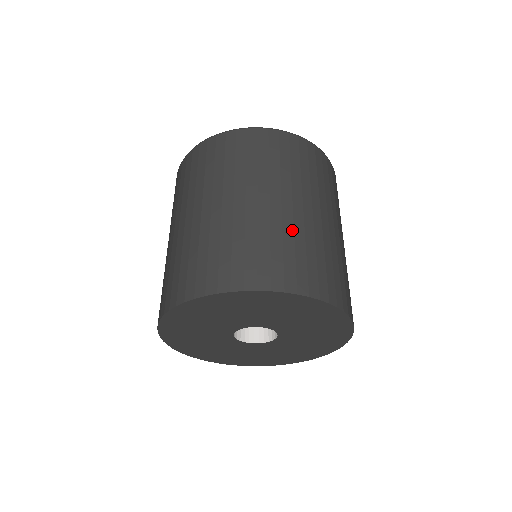
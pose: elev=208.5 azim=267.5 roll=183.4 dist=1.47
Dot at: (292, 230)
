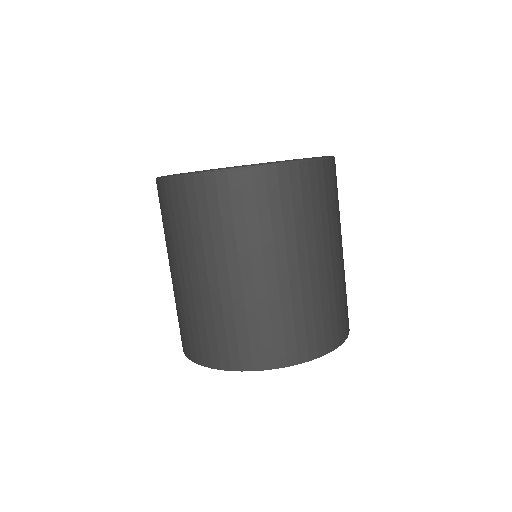
Dot at: (333, 287)
